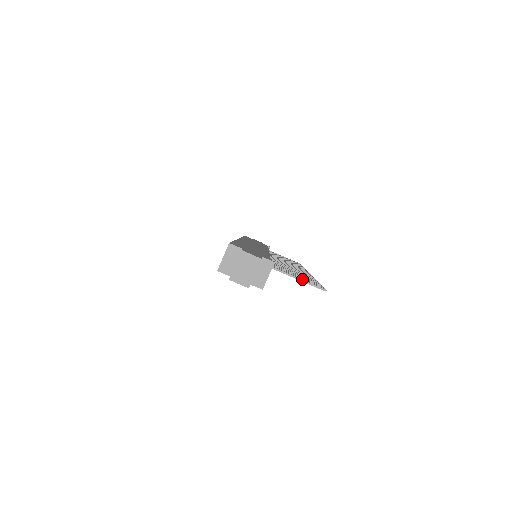
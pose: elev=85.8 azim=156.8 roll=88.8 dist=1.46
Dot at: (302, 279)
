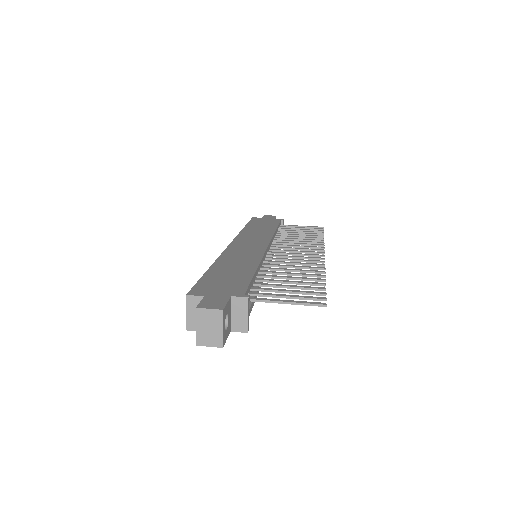
Dot at: (292, 302)
